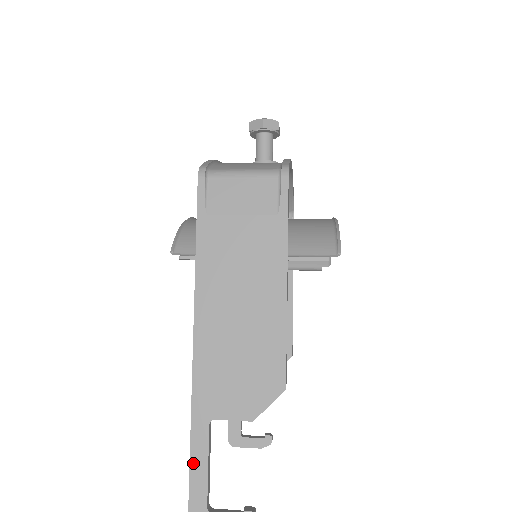
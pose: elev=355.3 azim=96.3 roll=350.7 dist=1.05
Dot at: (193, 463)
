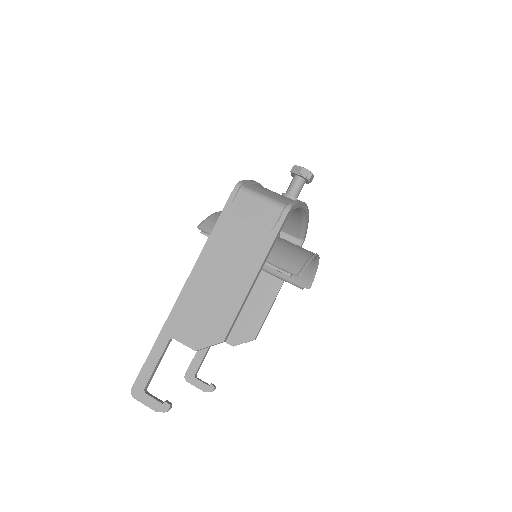
Dot at: (149, 358)
